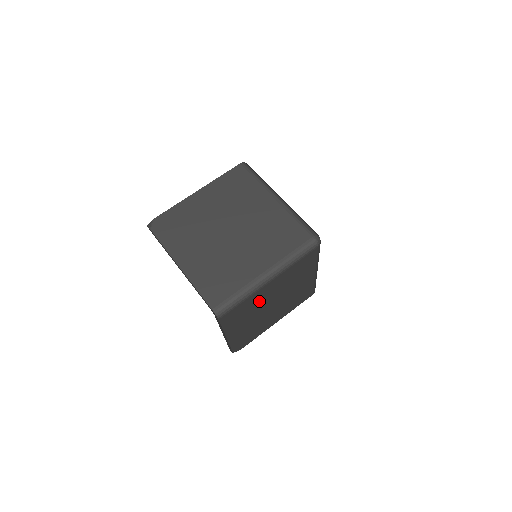
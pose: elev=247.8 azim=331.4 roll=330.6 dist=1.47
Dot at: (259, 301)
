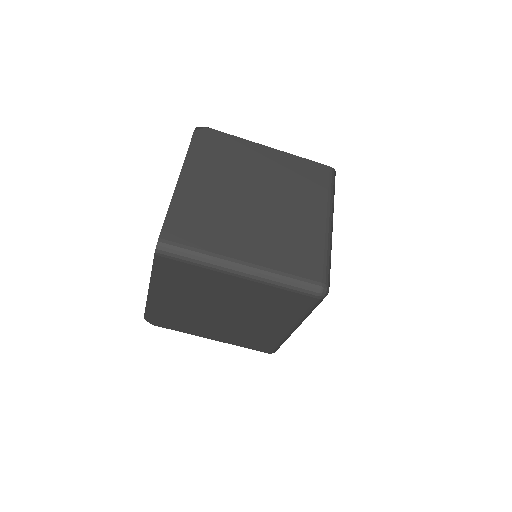
Dot at: (211, 288)
